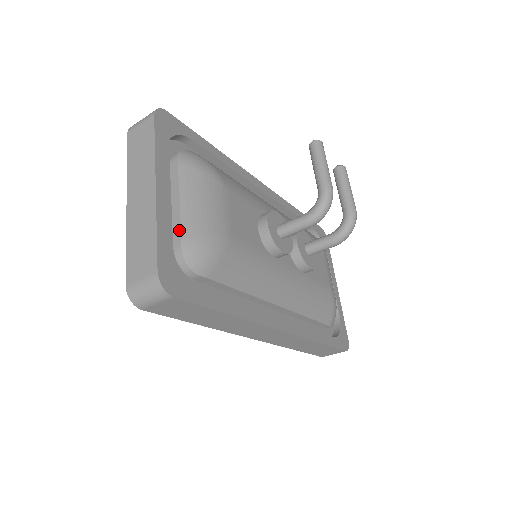
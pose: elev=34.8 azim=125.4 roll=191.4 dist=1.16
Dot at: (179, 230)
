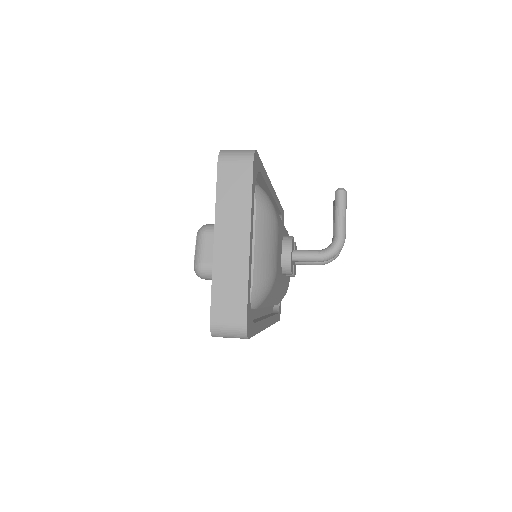
Dot at: (251, 274)
